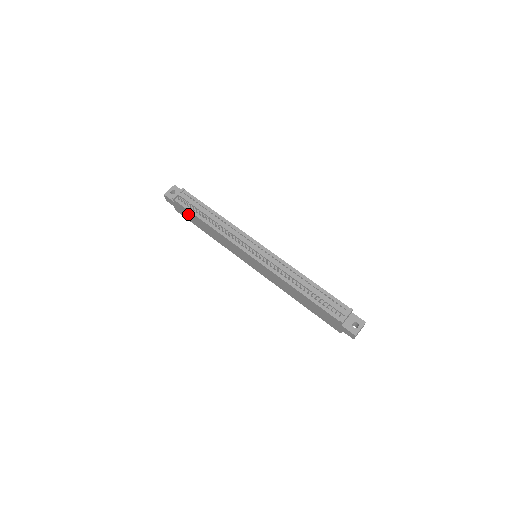
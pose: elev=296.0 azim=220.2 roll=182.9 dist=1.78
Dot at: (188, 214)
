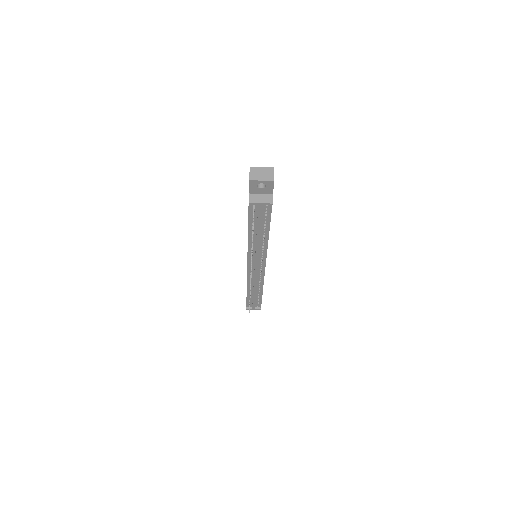
Dot at: occluded
